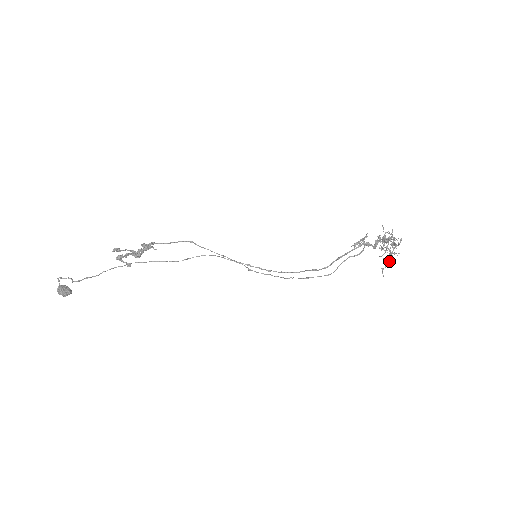
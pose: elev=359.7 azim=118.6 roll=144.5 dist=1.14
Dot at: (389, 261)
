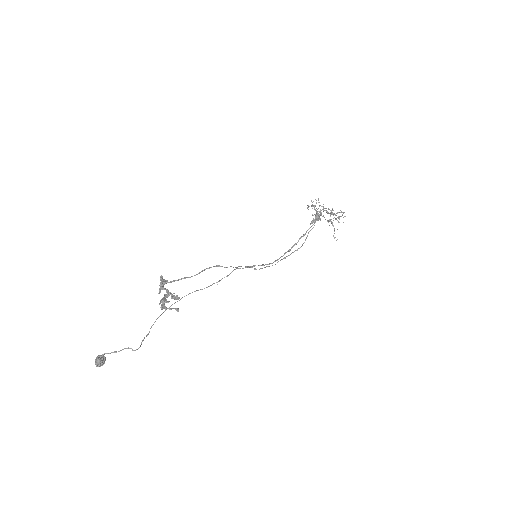
Dot at: (334, 228)
